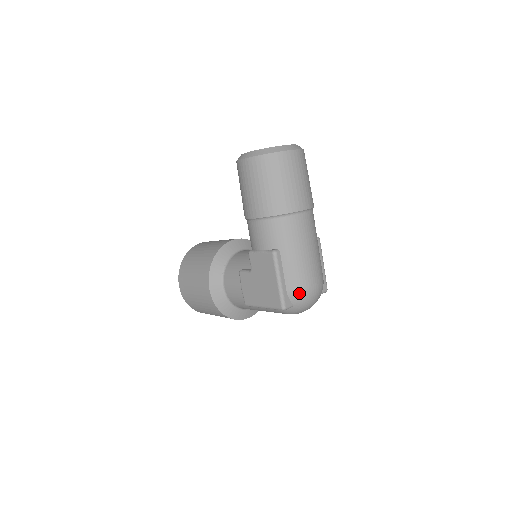
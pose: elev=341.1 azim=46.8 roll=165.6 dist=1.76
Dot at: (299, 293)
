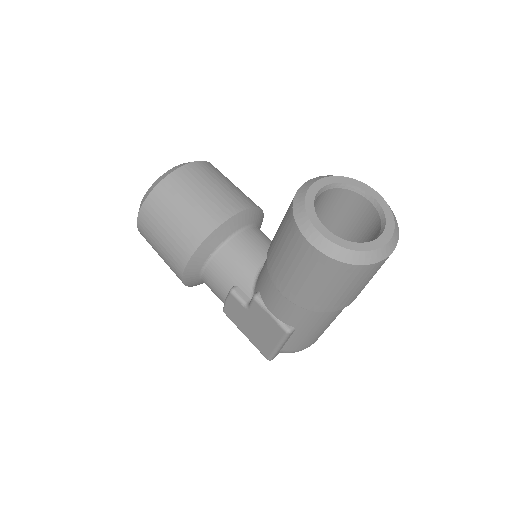
Dot at: (293, 352)
